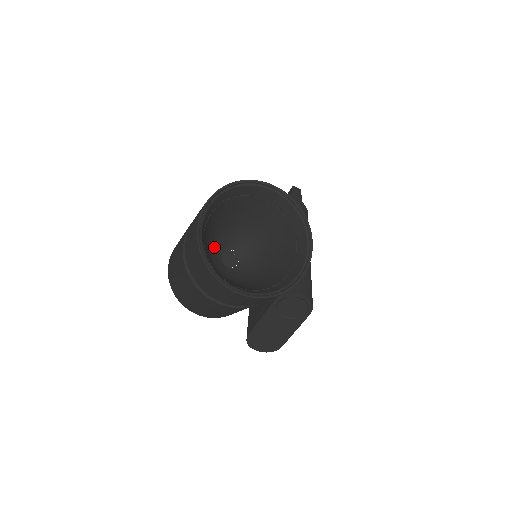
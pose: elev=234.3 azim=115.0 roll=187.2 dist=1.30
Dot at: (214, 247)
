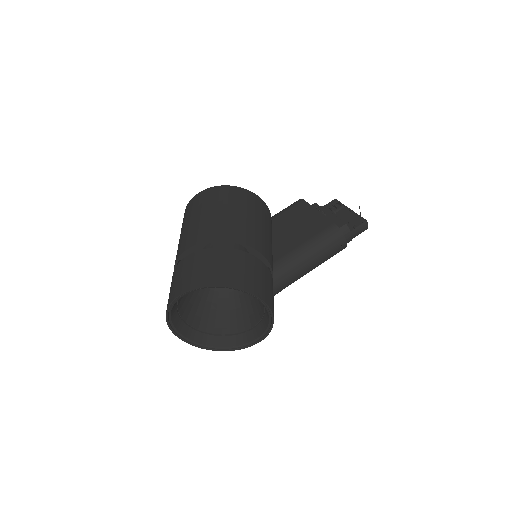
Dot at: occluded
